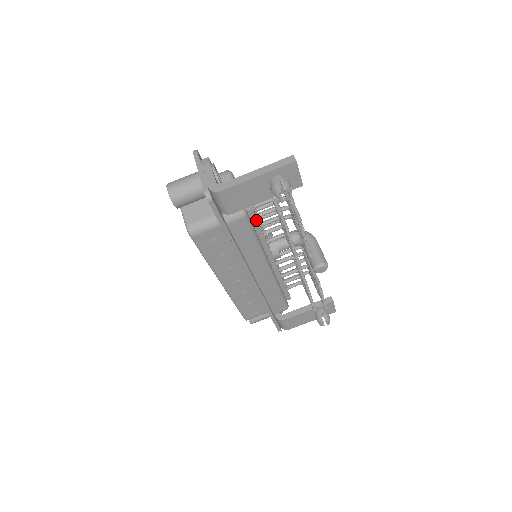
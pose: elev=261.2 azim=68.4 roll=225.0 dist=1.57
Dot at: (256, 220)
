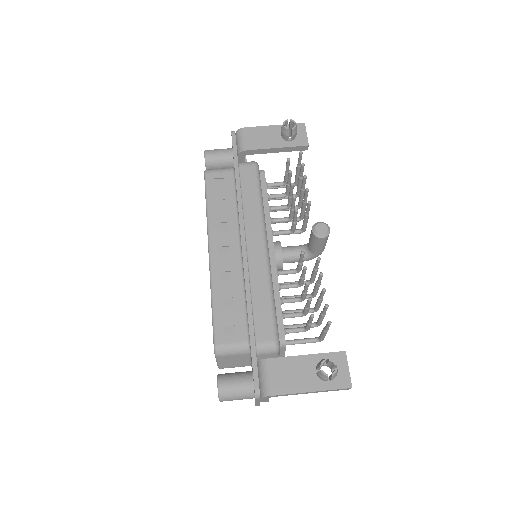
Dot at: (265, 186)
